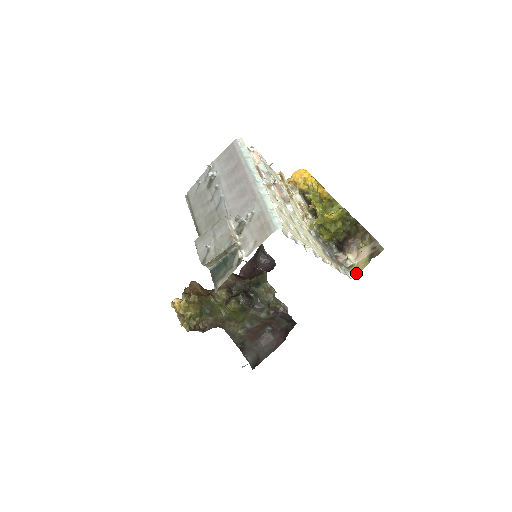
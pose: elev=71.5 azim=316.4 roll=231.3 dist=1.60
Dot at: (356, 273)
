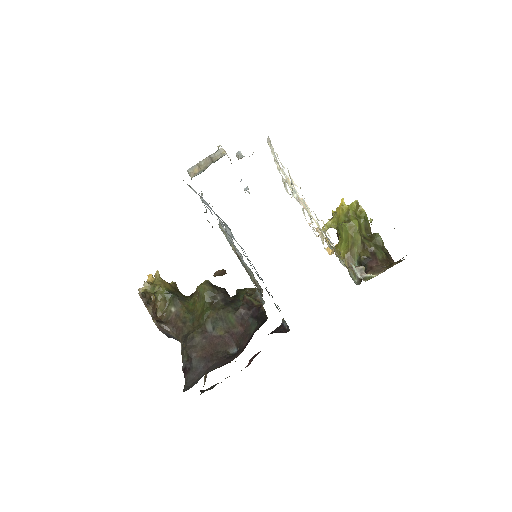
Dot at: occluded
